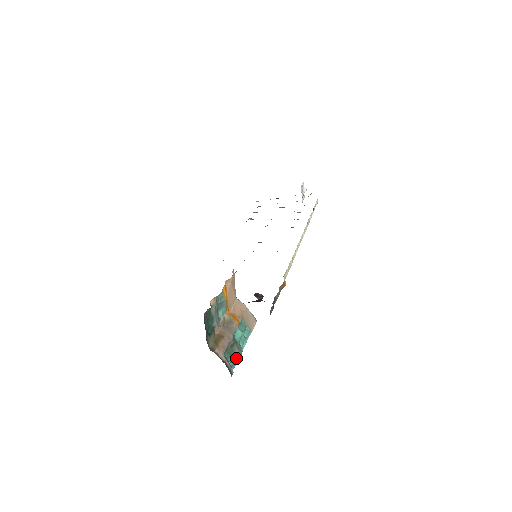
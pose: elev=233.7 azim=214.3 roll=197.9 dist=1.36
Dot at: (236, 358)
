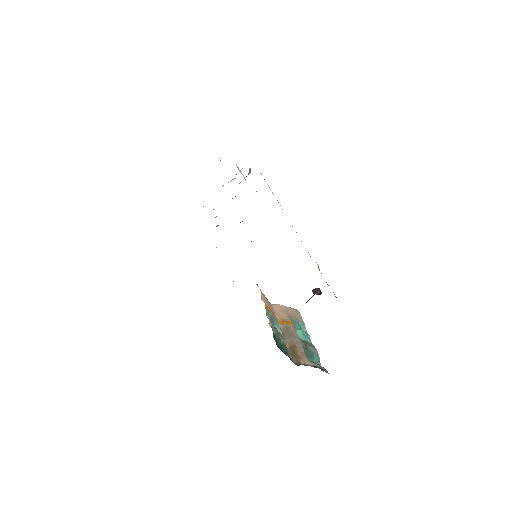
Dot at: (317, 355)
